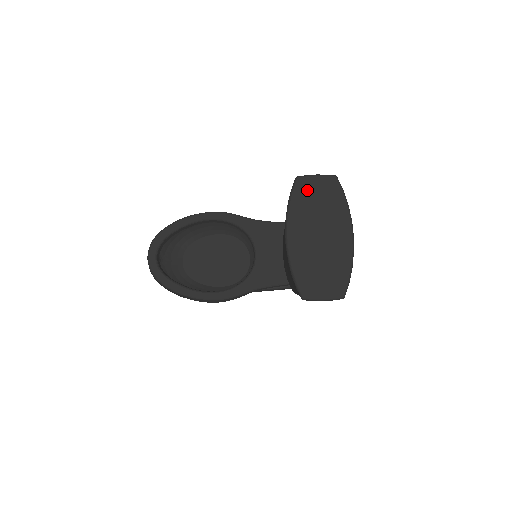
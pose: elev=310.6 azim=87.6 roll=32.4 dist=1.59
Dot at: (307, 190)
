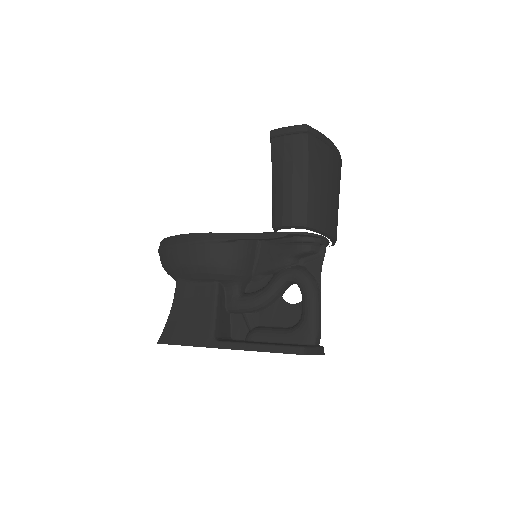
Dot at: occluded
